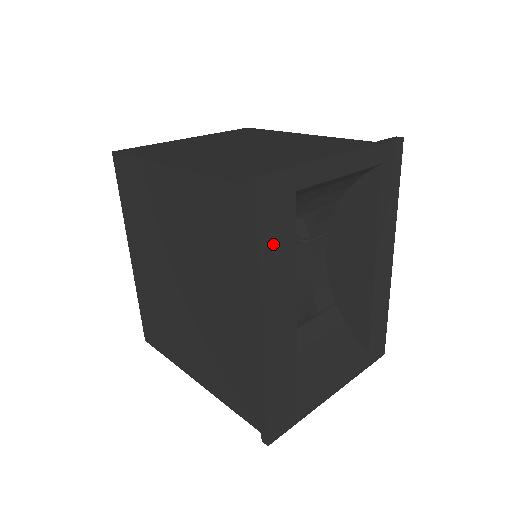
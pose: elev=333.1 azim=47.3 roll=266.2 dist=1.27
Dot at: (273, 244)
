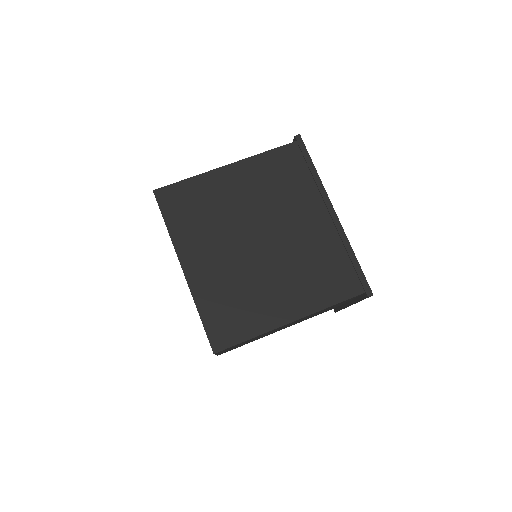
Dot at: occluded
